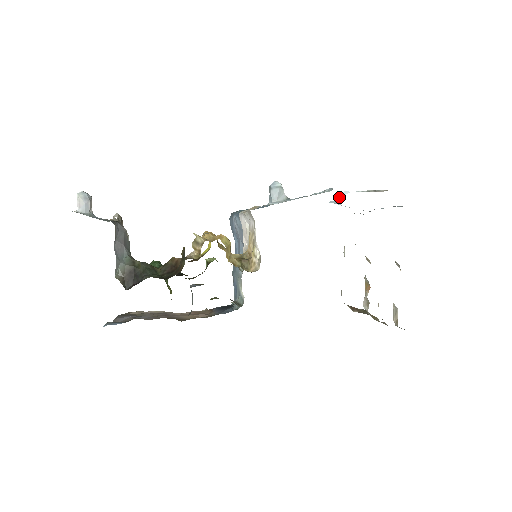
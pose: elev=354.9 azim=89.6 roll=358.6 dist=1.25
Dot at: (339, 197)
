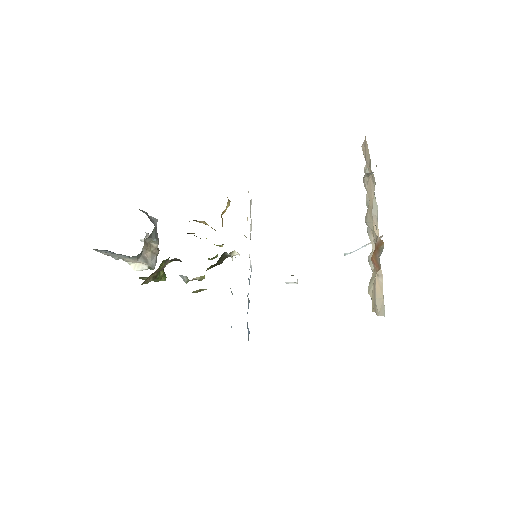
Dot at: occluded
